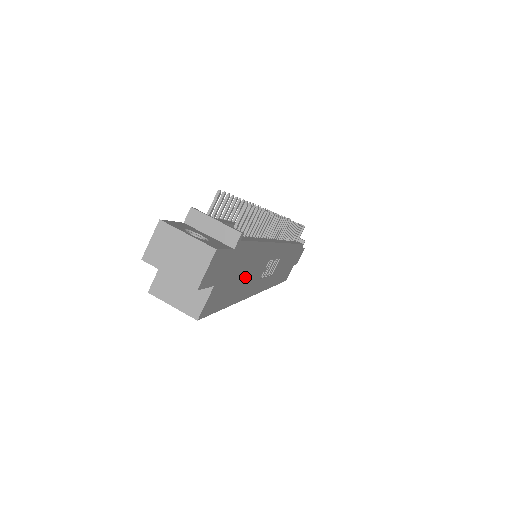
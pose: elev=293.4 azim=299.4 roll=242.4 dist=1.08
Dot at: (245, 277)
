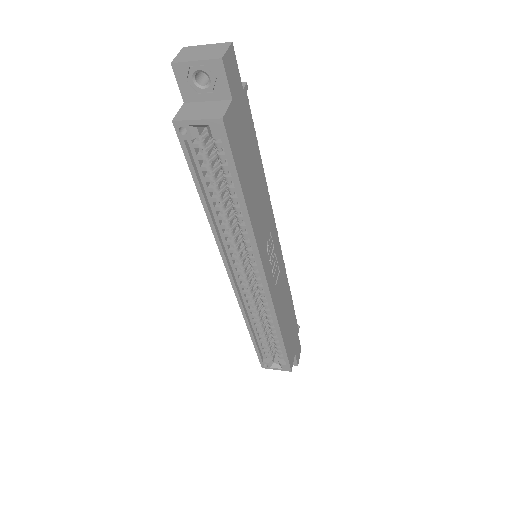
Dot at: (253, 186)
